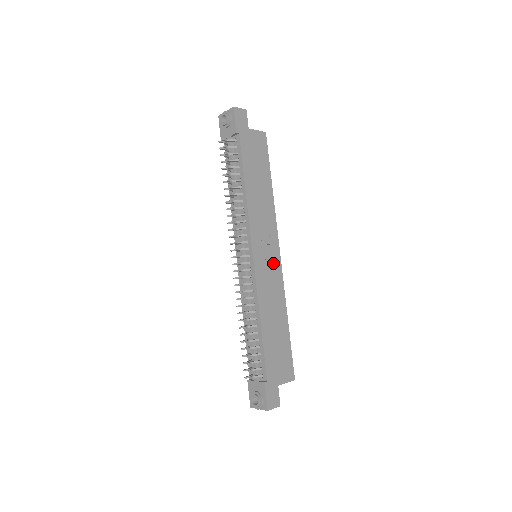
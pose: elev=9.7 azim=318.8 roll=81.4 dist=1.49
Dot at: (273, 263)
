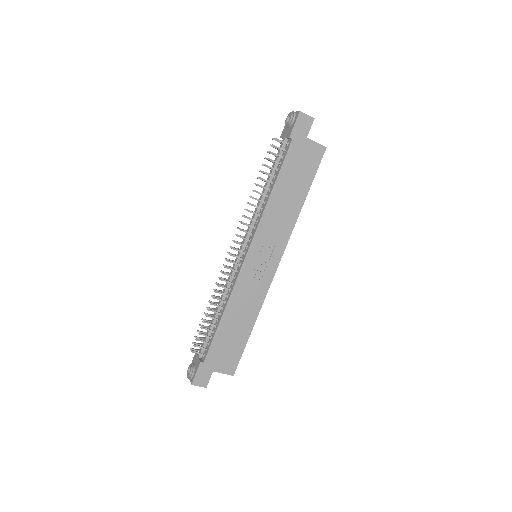
Dot at: (266, 270)
